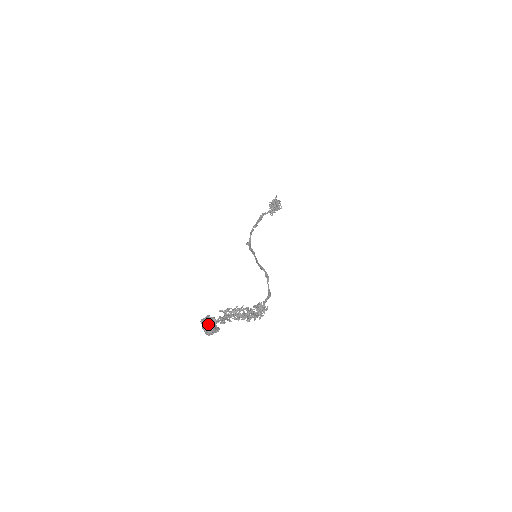
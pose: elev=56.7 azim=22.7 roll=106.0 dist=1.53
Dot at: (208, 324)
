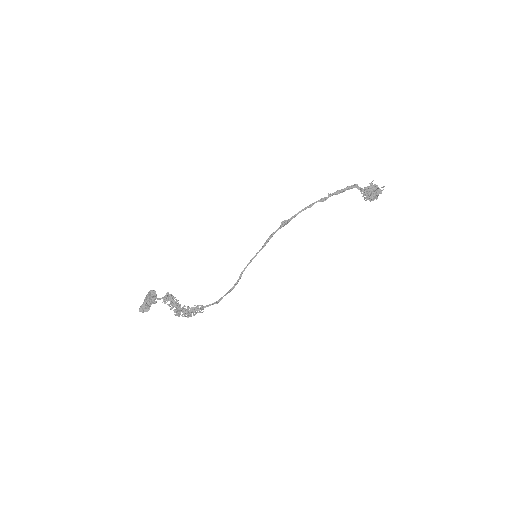
Dot at: (146, 302)
